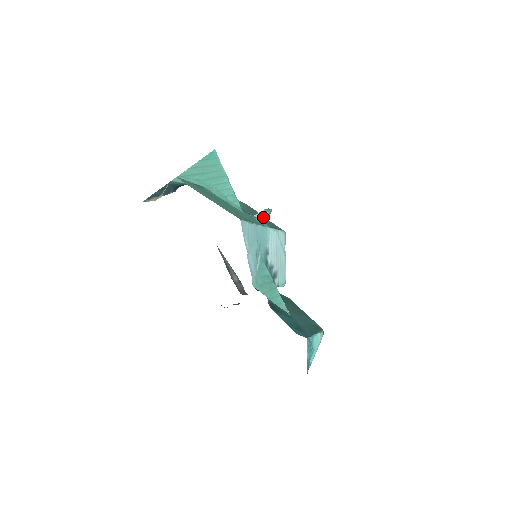
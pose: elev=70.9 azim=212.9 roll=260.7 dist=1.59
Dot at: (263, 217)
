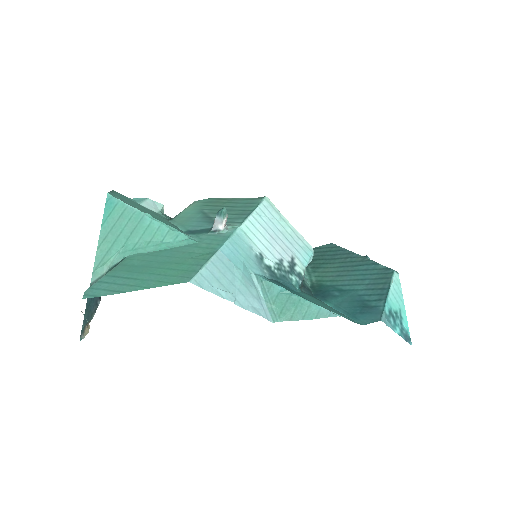
Dot at: (222, 224)
